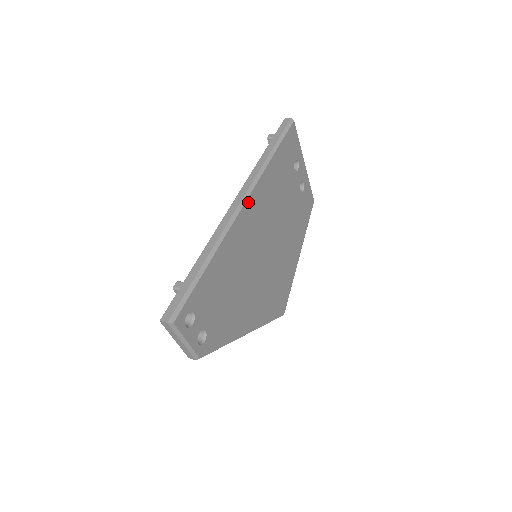
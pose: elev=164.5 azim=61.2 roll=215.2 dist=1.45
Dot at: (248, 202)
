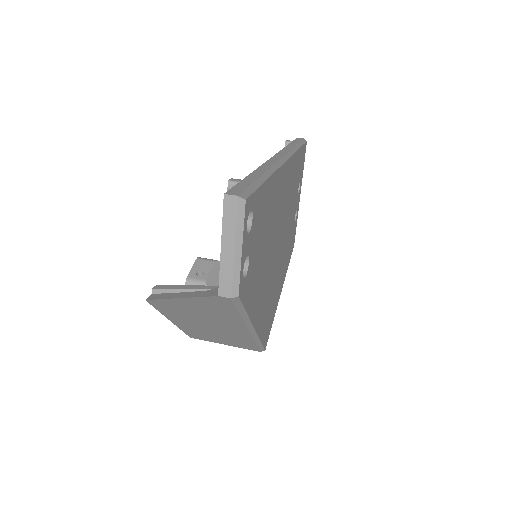
Dot at: (287, 164)
